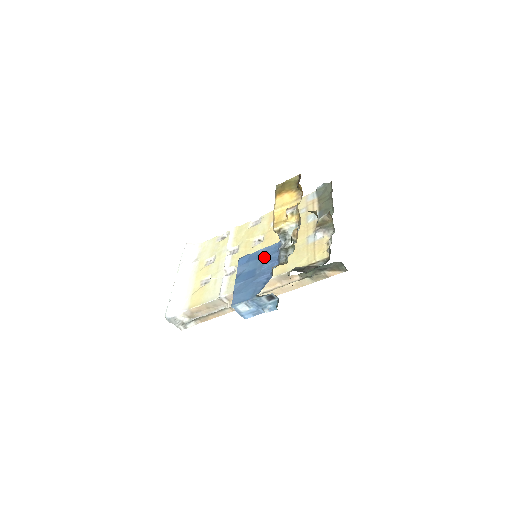
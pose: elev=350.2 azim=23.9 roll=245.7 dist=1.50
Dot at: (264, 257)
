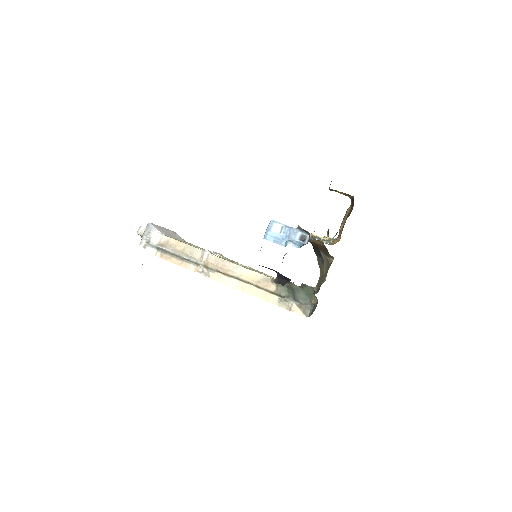
Dot at: occluded
